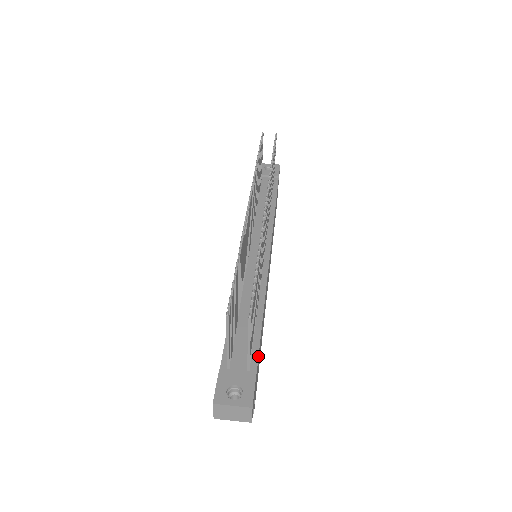
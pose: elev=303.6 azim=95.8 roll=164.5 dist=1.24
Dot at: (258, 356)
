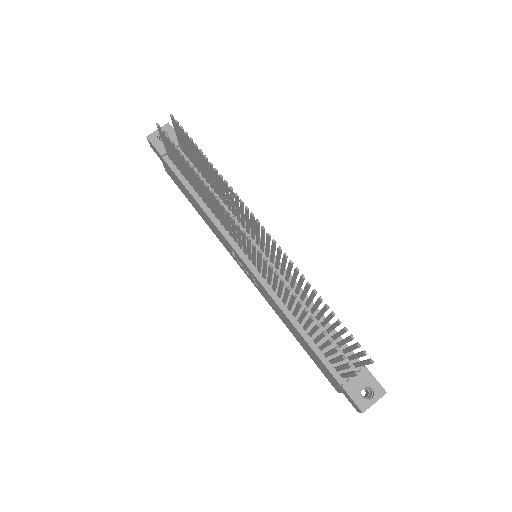
Dot at: (352, 351)
